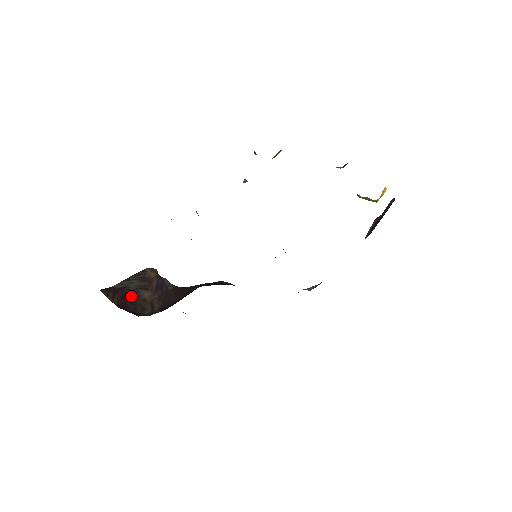
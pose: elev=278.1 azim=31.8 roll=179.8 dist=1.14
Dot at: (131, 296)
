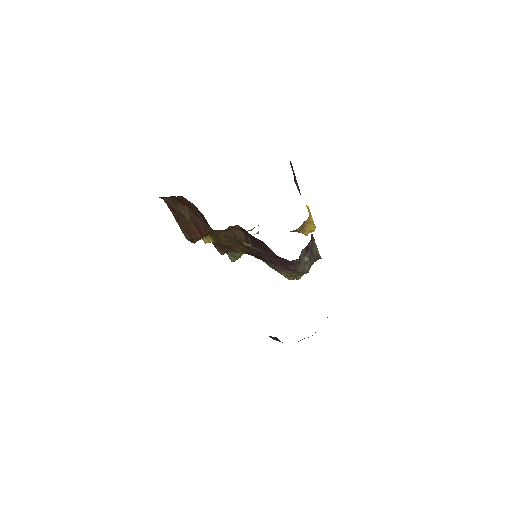
Dot at: occluded
